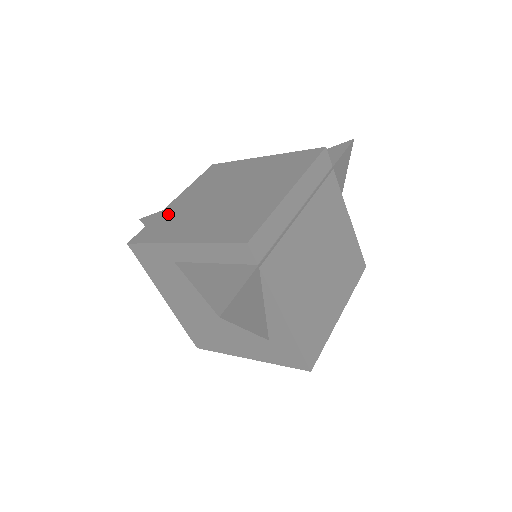
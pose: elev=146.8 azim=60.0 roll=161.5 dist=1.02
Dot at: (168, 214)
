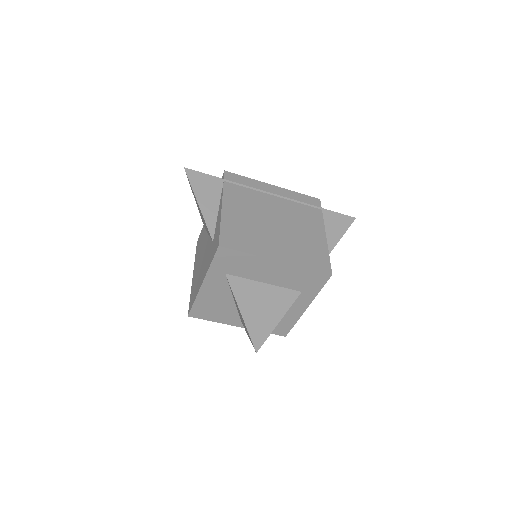
Dot at: occluded
